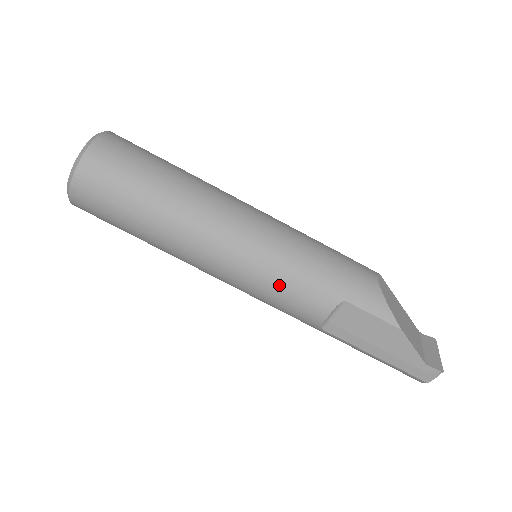
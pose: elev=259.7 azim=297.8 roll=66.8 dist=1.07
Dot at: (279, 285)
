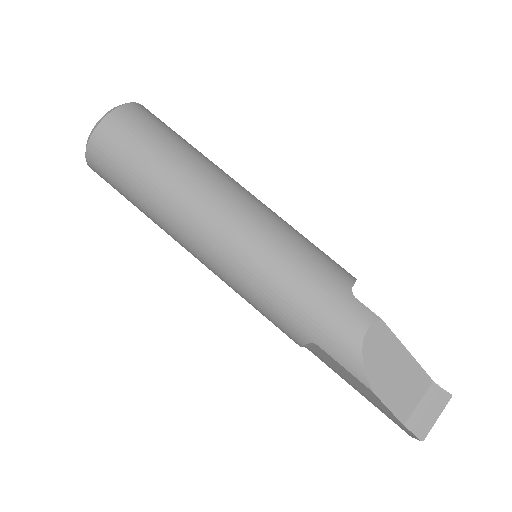
Dot at: (254, 304)
